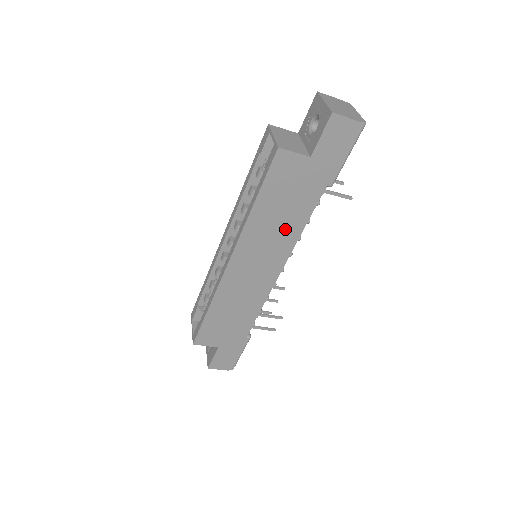
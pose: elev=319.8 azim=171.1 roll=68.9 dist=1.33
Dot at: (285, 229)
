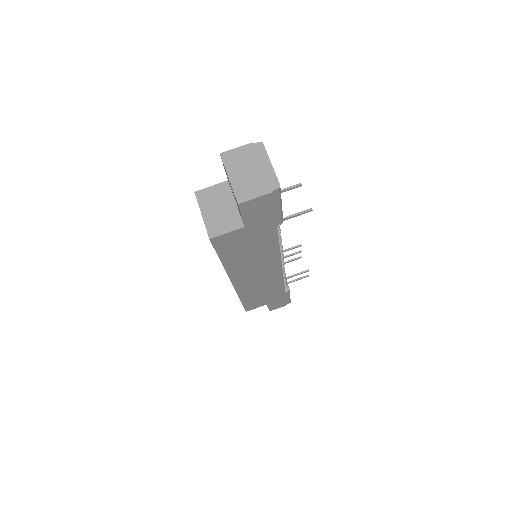
Dot at: (263, 256)
